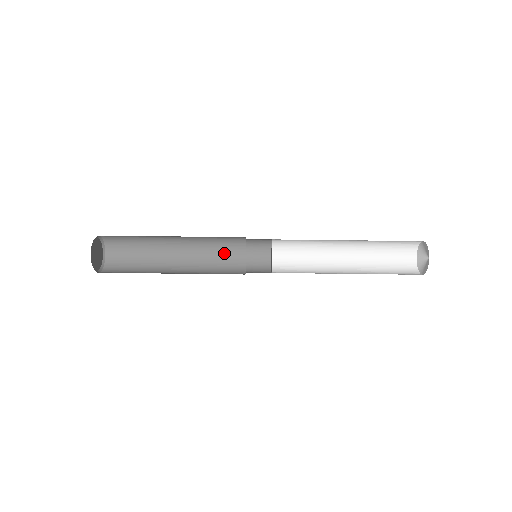
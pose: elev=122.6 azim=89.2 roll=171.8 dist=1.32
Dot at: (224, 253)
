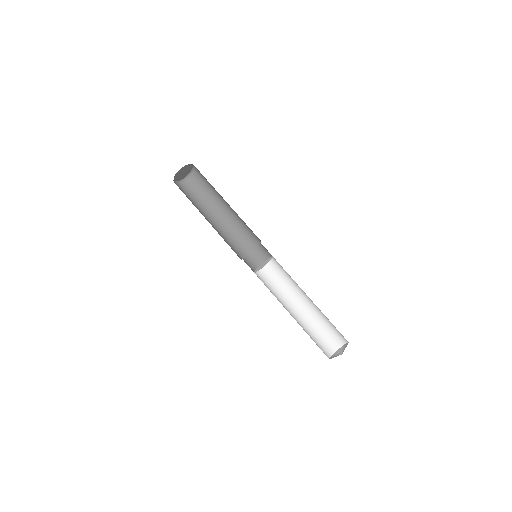
Dot at: (244, 239)
